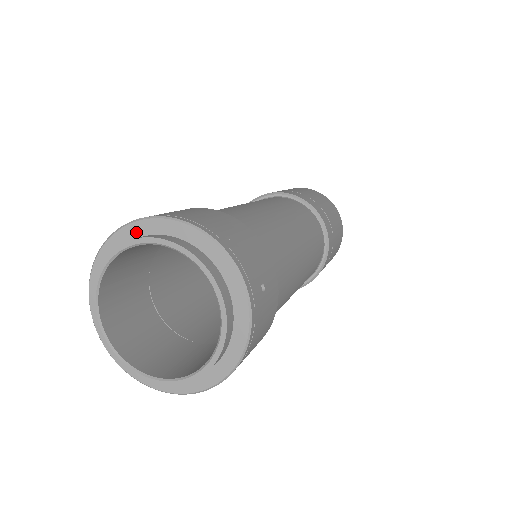
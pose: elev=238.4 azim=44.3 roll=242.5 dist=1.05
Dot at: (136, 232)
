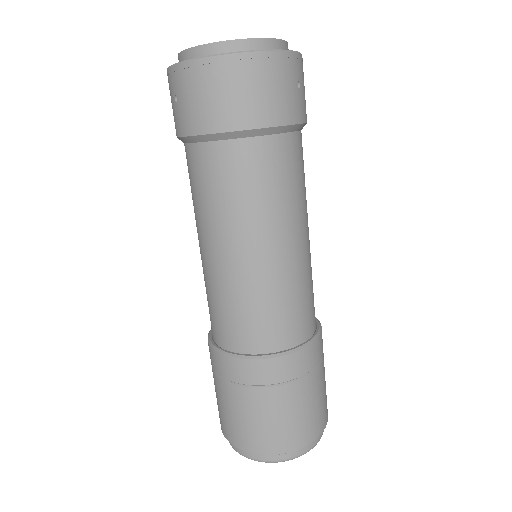
Dot at: occluded
